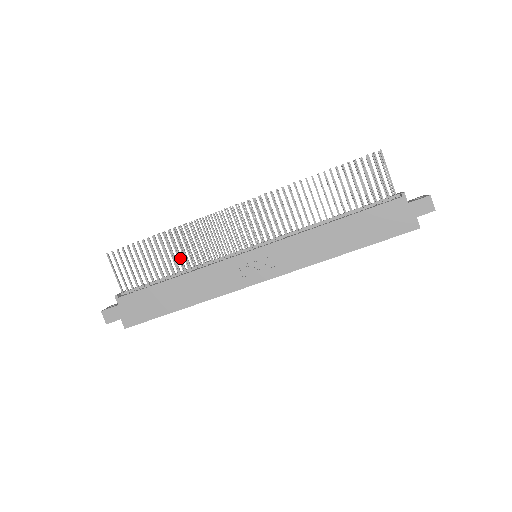
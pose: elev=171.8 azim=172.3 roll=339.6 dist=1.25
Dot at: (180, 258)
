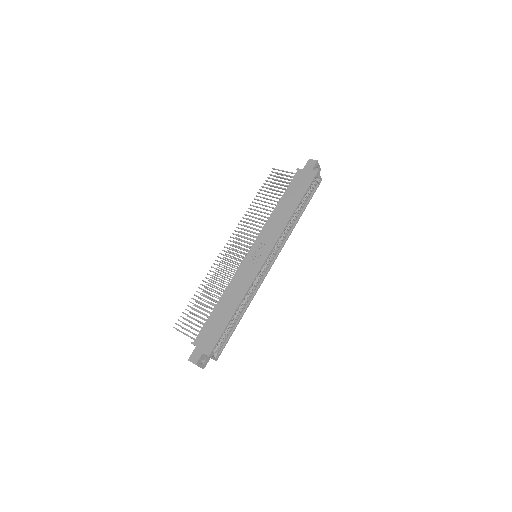
Dot at: (215, 291)
